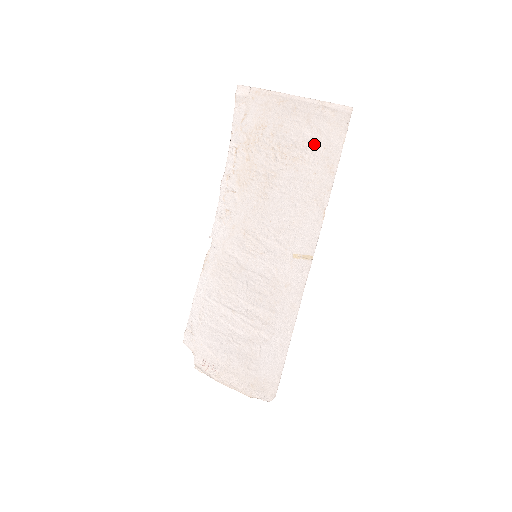
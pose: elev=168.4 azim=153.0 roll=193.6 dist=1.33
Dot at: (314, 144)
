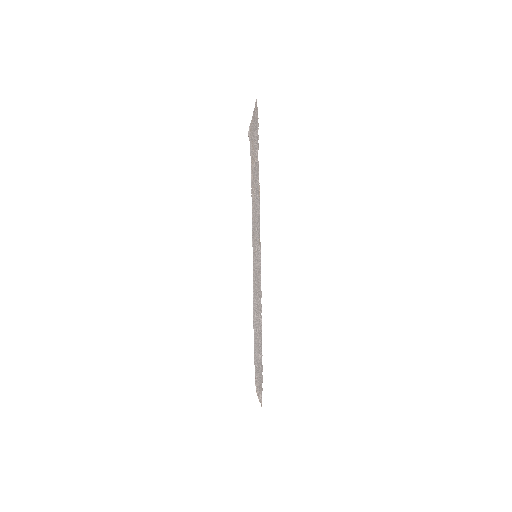
Dot at: (256, 139)
